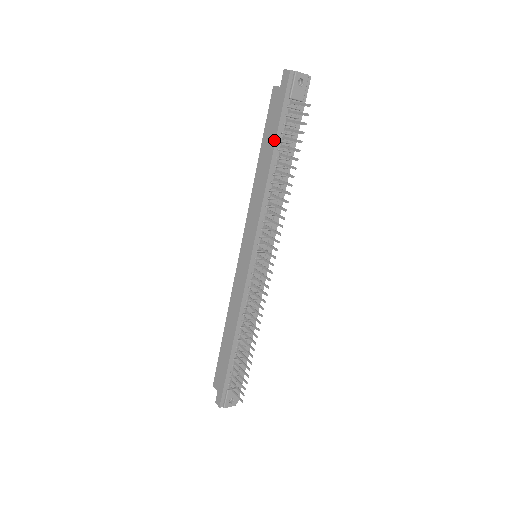
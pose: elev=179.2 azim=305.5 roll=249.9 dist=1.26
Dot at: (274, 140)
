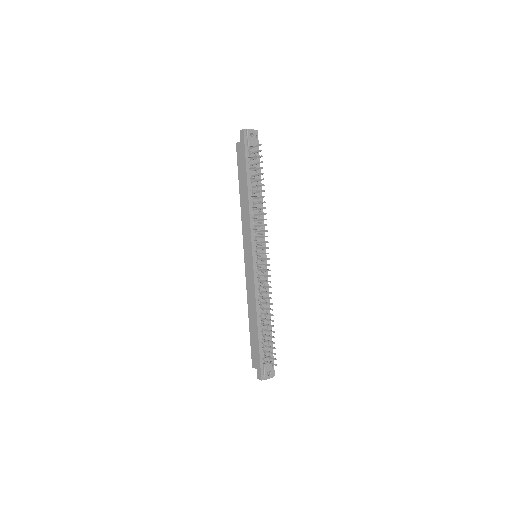
Dot at: (246, 174)
